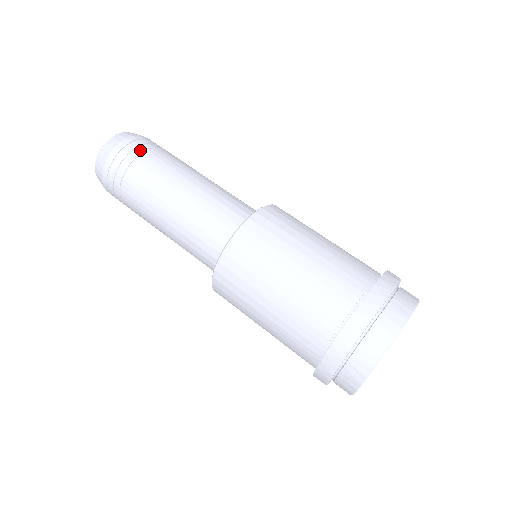
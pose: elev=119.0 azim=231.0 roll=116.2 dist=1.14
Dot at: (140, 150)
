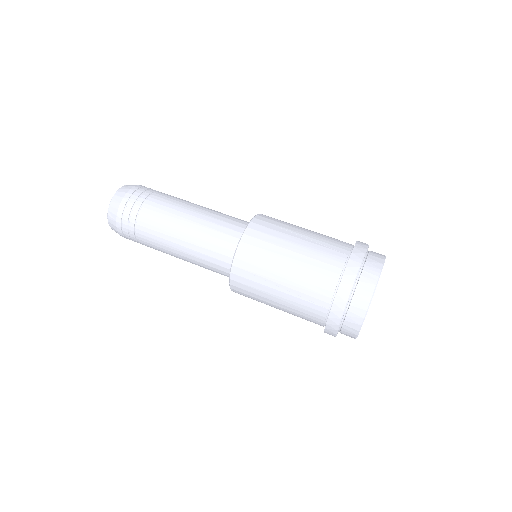
Dot at: (138, 205)
